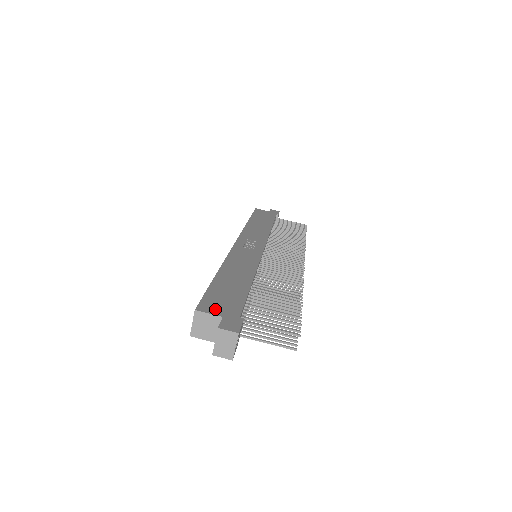
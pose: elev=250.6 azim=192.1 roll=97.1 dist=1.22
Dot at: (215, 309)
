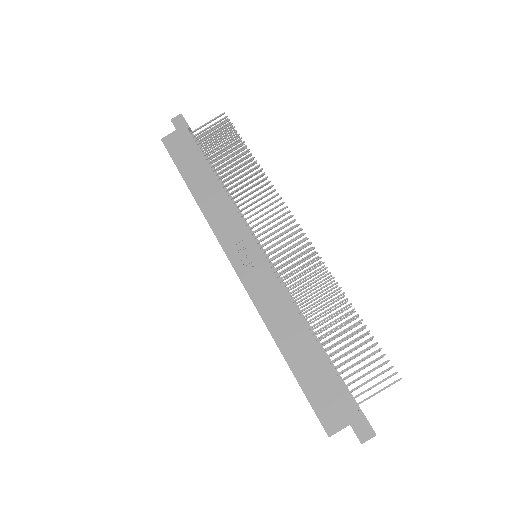
Dot at: (337, 420)
